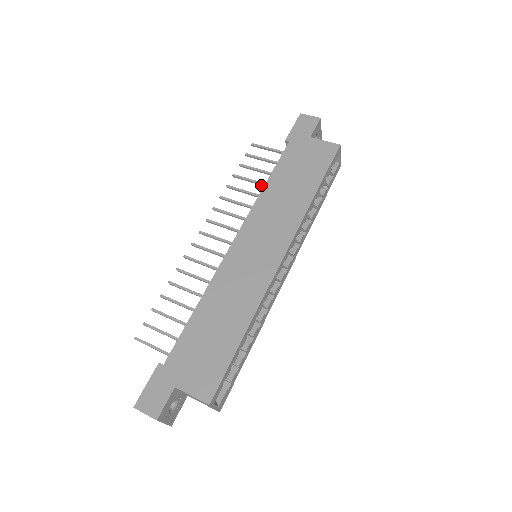
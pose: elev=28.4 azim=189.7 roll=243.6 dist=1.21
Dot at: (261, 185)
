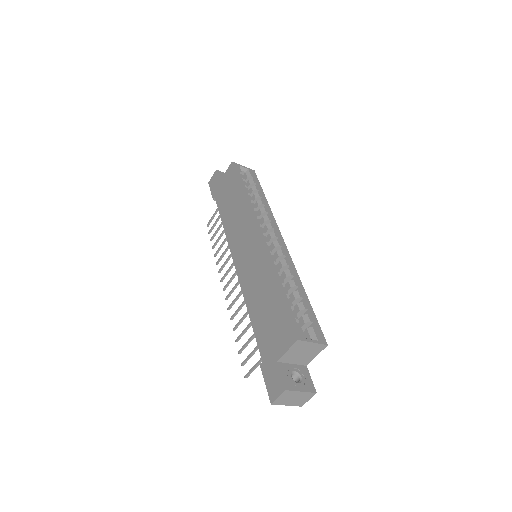
Dot at: occluded
